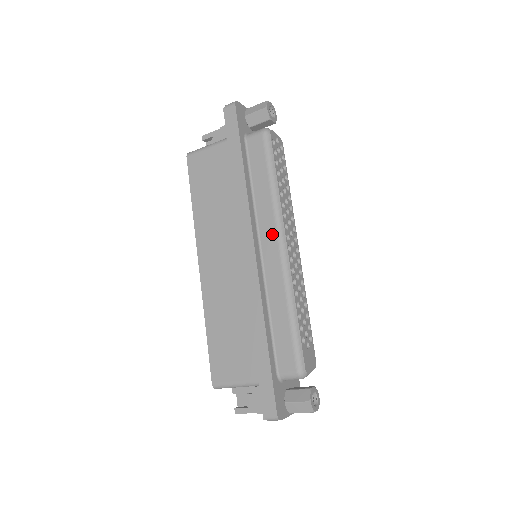
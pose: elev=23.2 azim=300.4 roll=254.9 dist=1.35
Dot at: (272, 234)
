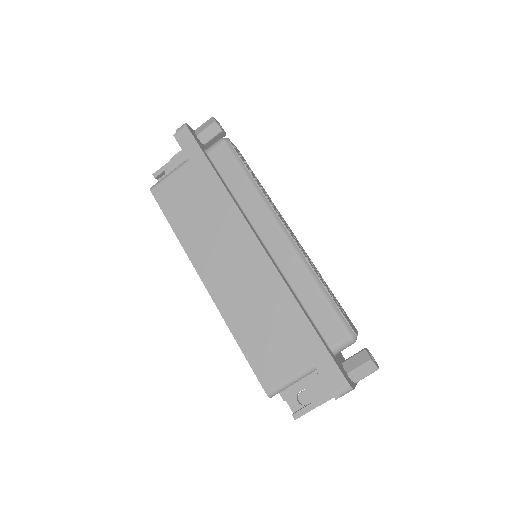
Dot at: (269, 224)
